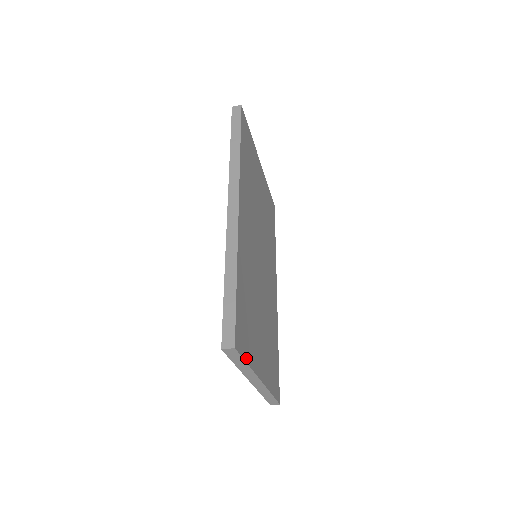
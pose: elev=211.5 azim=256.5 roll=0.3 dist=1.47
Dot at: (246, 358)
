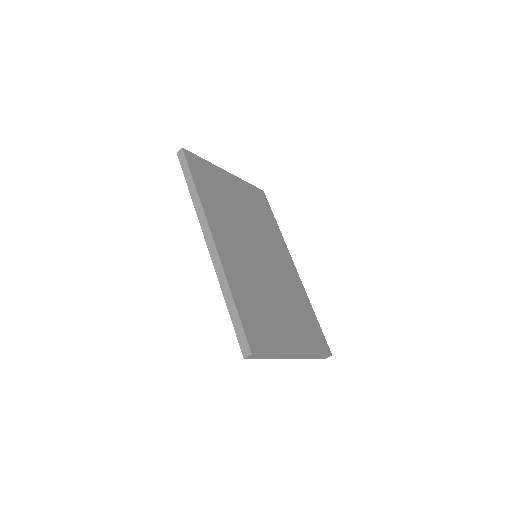
Dot at: (270, 351)
